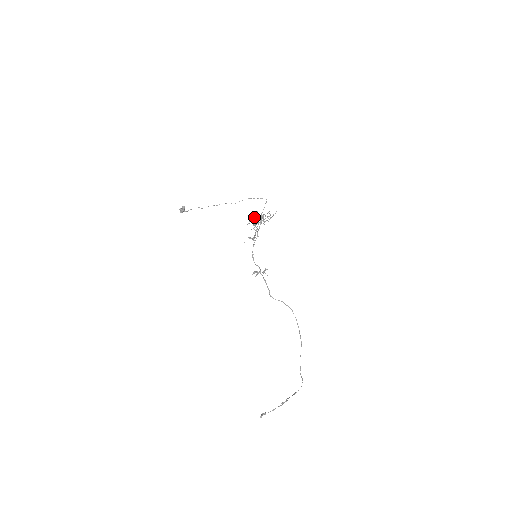
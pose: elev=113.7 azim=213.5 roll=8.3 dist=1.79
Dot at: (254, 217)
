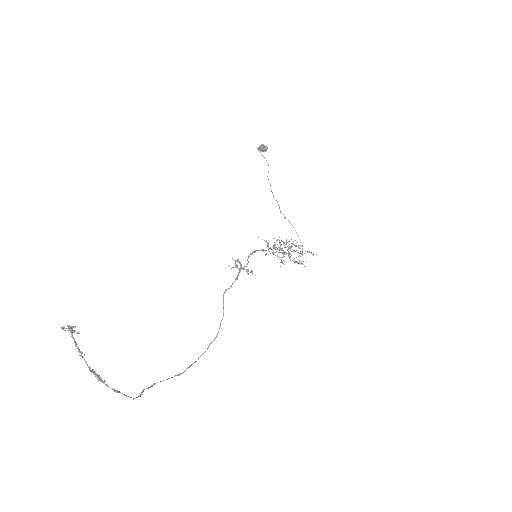
Dot at: occluded
